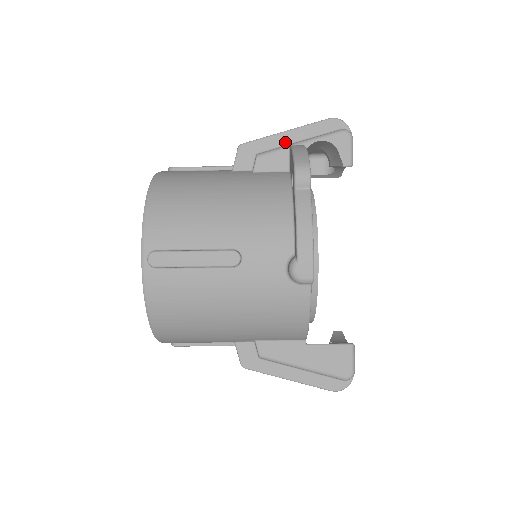
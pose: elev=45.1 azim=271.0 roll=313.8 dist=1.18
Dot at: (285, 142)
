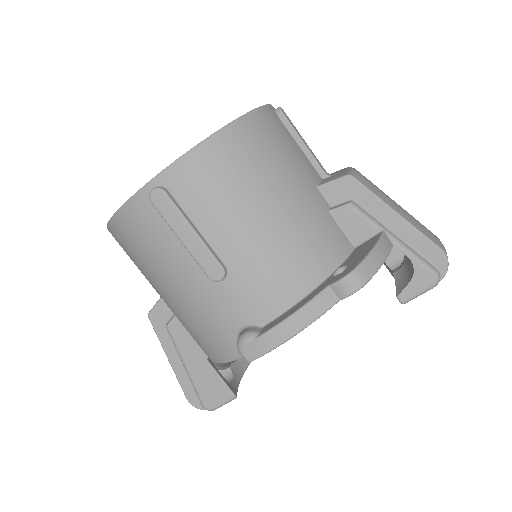
Dot at: (385, 221)
